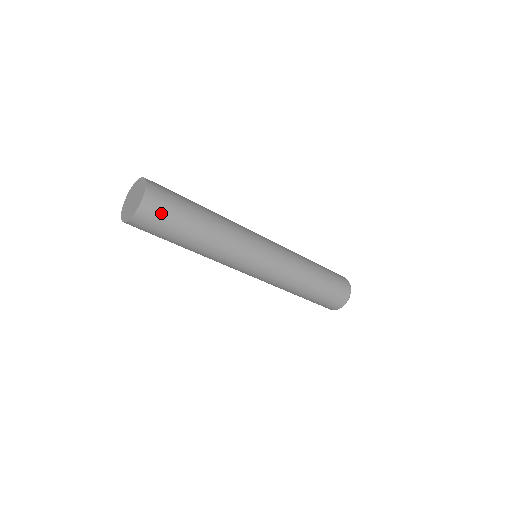
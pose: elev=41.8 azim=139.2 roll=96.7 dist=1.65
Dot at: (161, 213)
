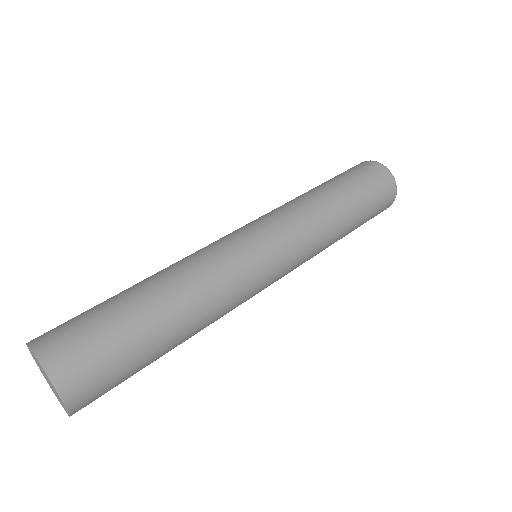
Dot at: (101, 376)
